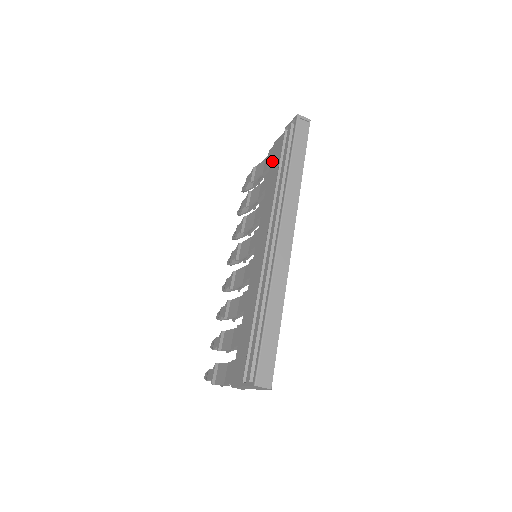
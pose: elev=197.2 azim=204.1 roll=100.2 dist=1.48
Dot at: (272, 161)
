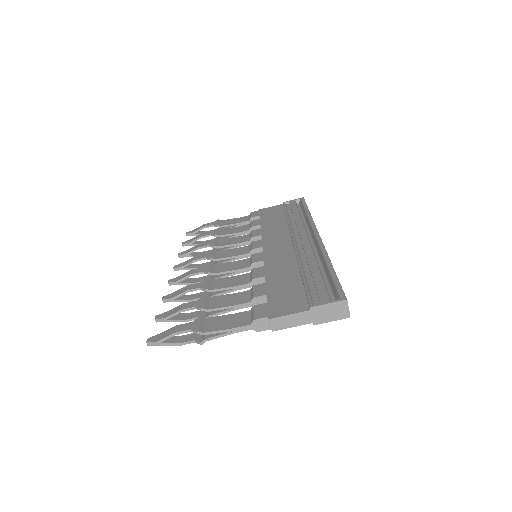
Dot at: (264, 214)
